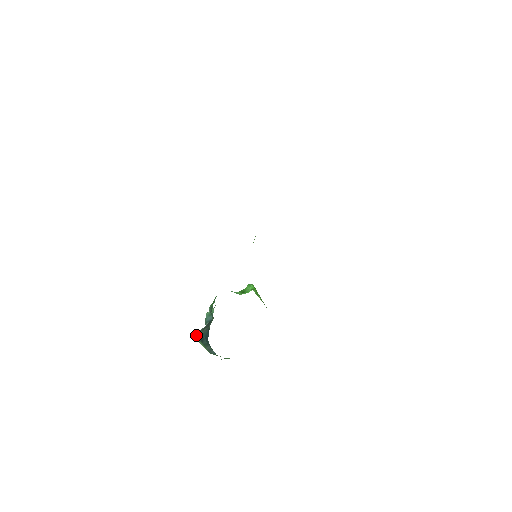
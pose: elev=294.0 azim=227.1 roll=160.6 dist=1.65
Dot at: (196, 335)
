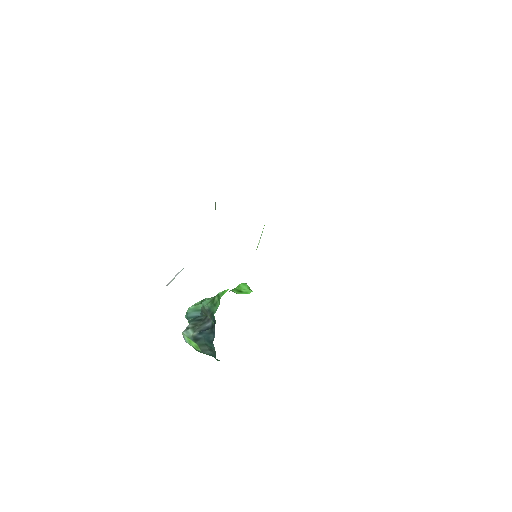
Dot at: (186, 332)
